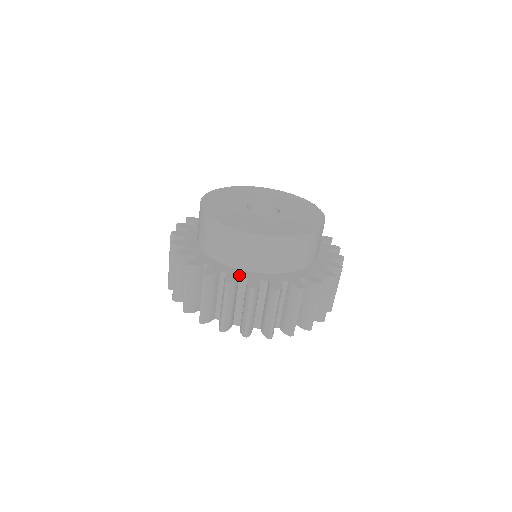
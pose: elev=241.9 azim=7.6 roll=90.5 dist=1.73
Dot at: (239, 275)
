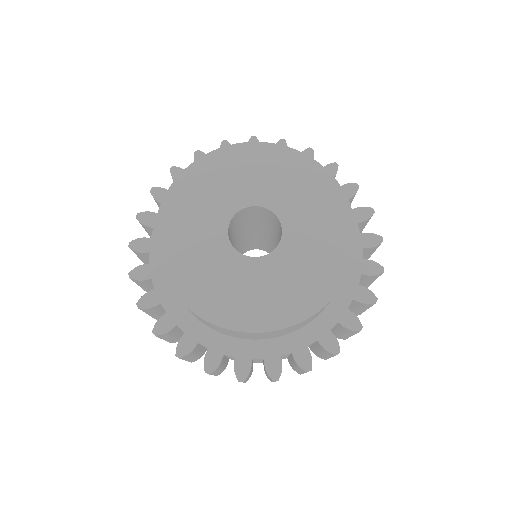
Dot at: (199, 339)
